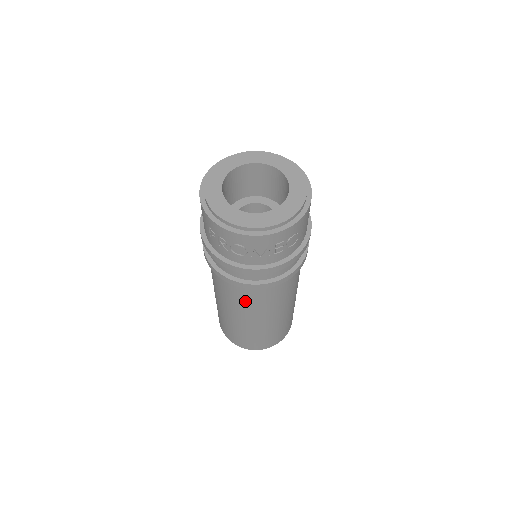
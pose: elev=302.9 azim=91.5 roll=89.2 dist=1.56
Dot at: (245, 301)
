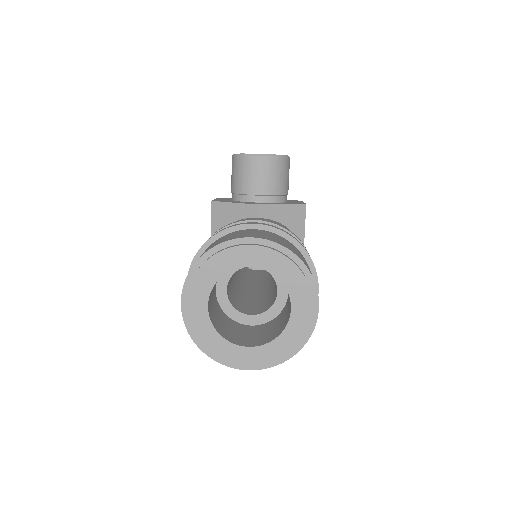
Dot at: occluded
